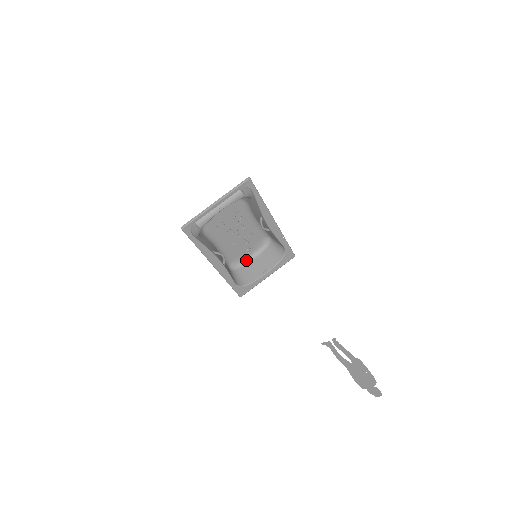
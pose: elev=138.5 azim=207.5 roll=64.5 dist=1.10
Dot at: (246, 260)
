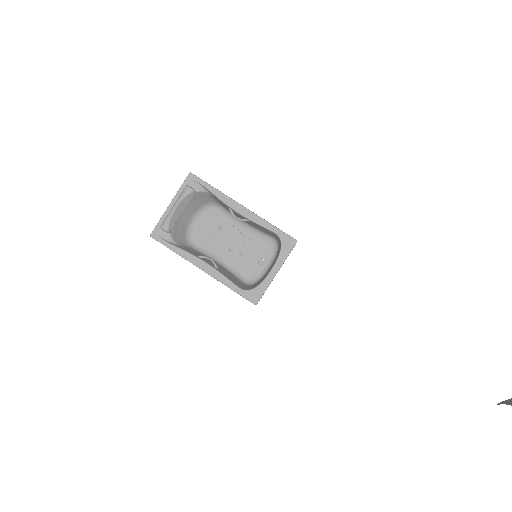
Dot at: (264, 273)
